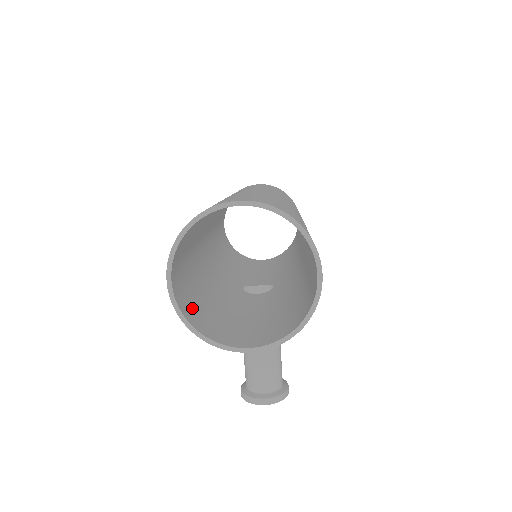
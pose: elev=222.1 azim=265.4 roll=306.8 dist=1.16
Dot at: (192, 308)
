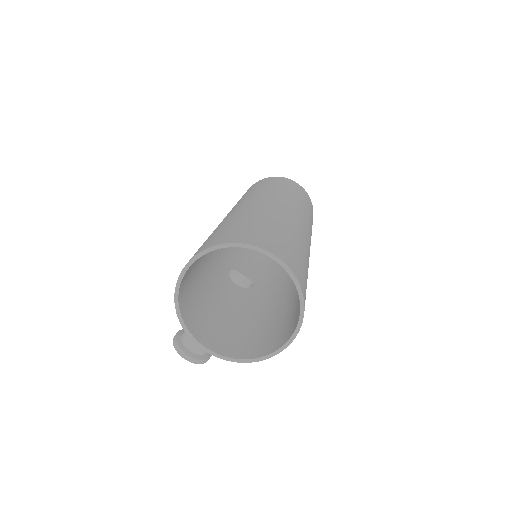
Dot at: (187, 289)
